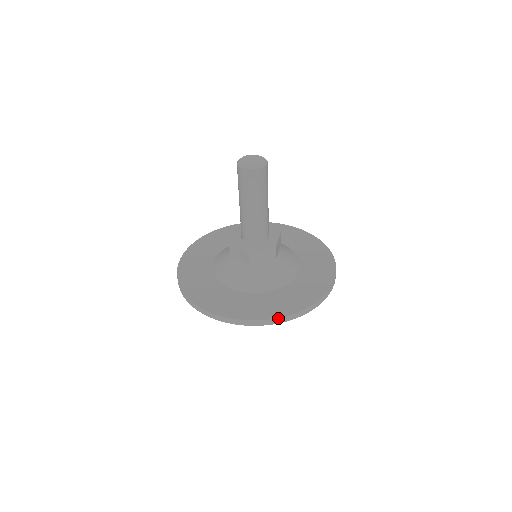
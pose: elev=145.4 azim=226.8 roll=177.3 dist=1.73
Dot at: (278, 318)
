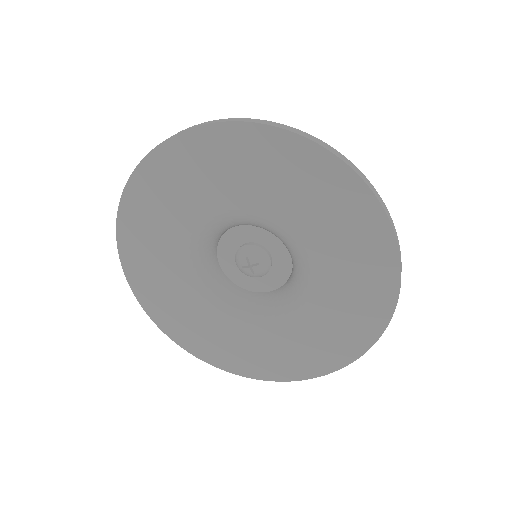
Dot at: (344, 157)
